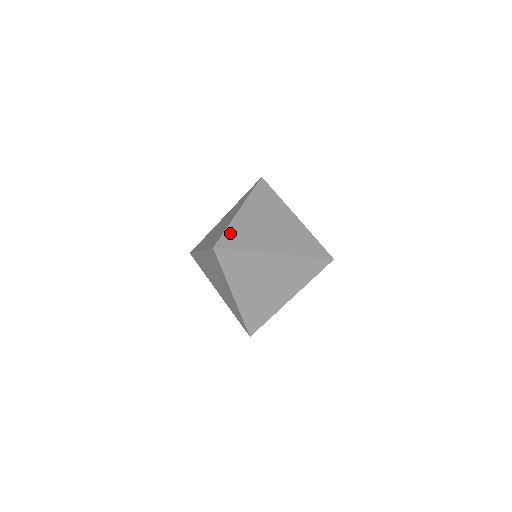
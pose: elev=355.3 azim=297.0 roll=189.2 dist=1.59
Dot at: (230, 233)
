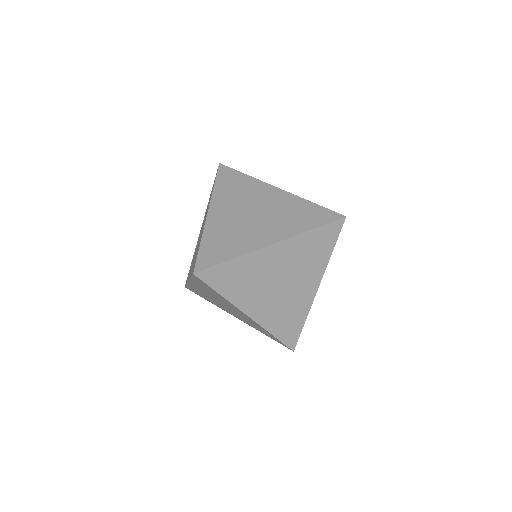
Dot at: occluded
